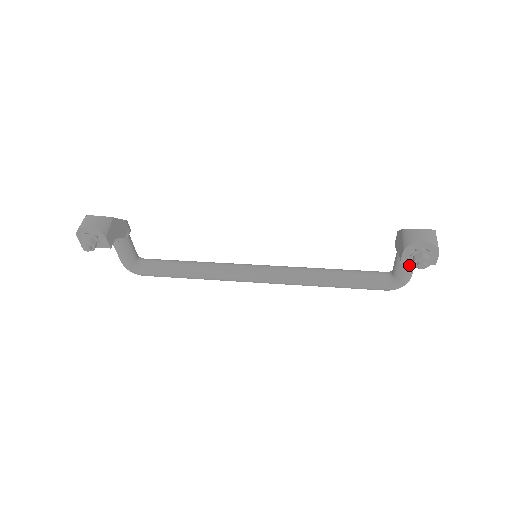
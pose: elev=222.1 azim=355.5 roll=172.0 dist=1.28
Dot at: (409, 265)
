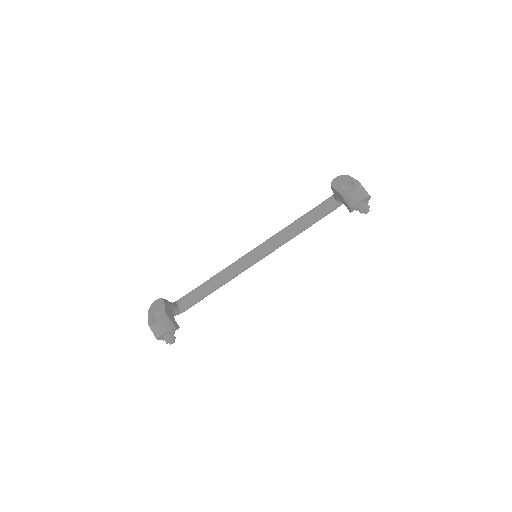
Dot at: occluded
